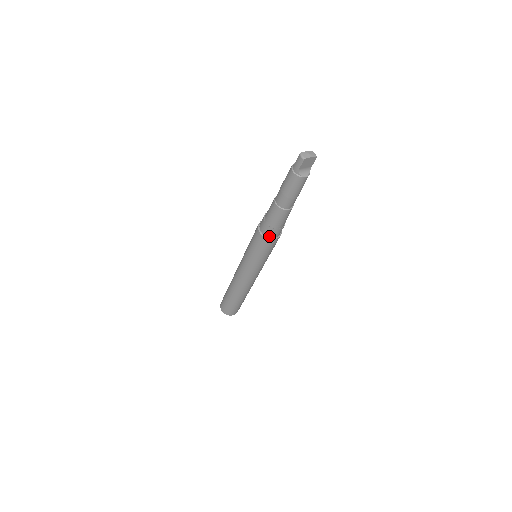
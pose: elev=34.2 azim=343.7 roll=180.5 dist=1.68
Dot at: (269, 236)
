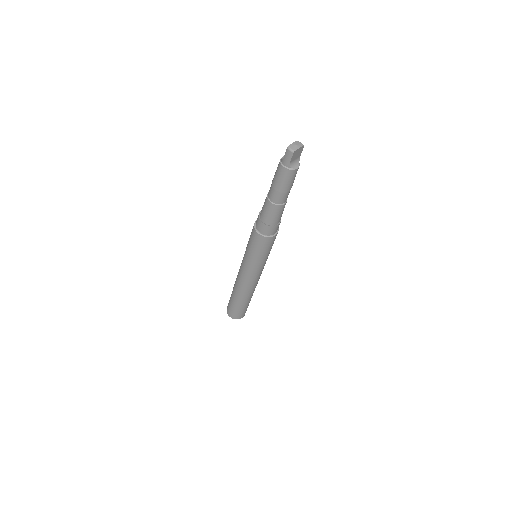
Dot at: (269, 234)
